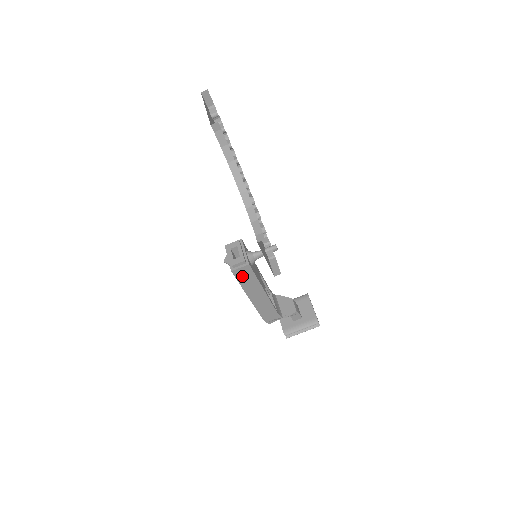
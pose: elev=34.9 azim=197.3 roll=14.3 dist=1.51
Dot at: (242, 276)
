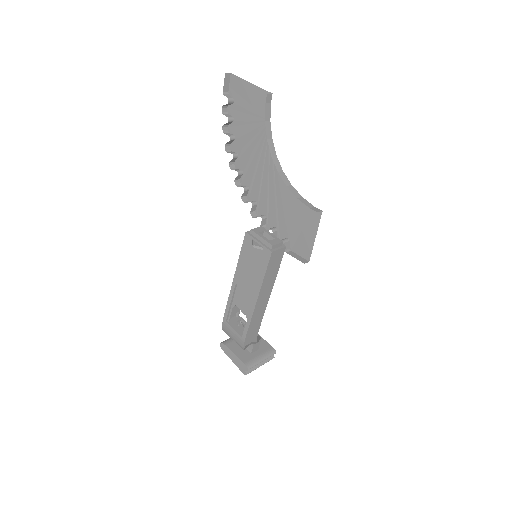
Dot at: (273, 263)
